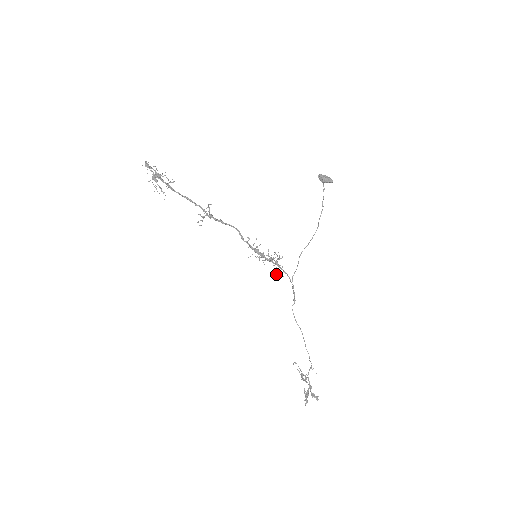
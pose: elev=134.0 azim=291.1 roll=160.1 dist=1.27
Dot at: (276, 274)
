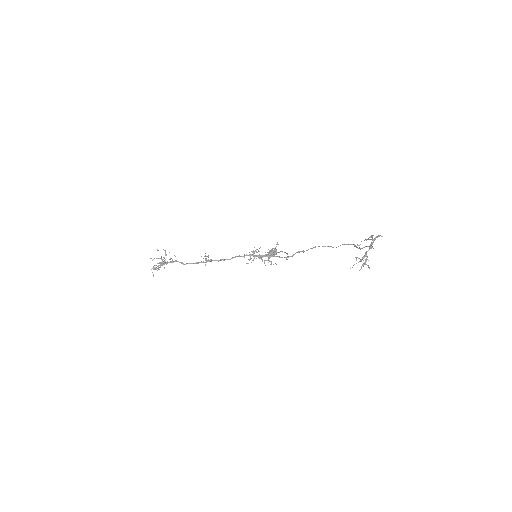
Dot at: (276, 249)
